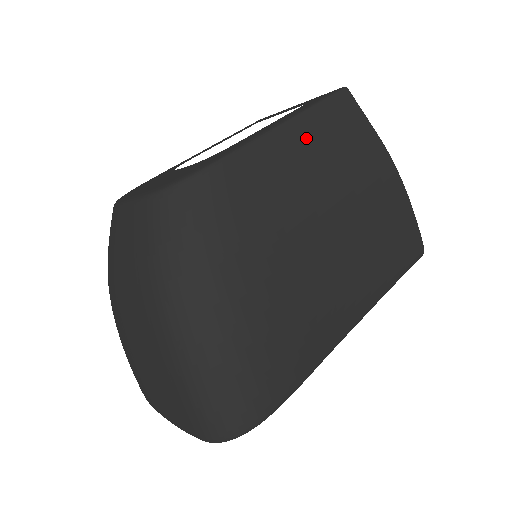
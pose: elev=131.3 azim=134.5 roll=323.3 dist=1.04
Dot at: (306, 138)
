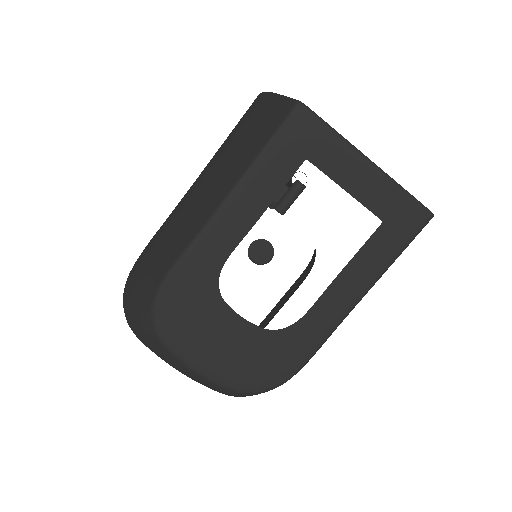
Dot at: occluded
